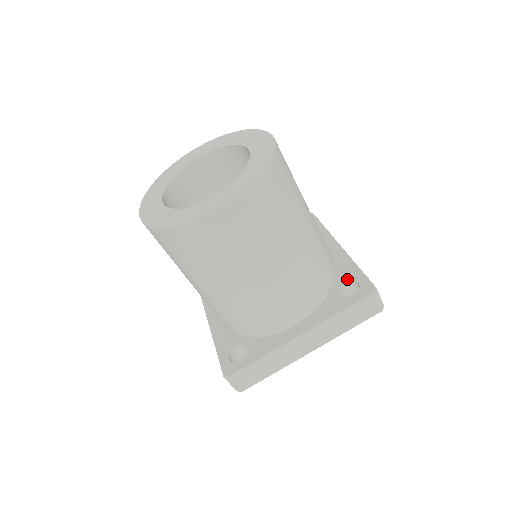
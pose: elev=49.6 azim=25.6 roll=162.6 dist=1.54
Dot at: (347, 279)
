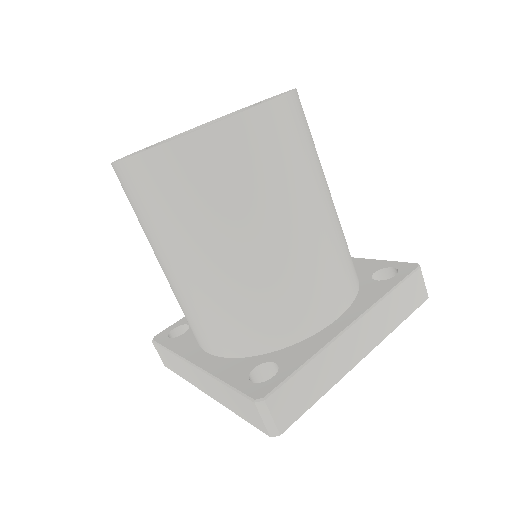
Dot at: (375, 269)
